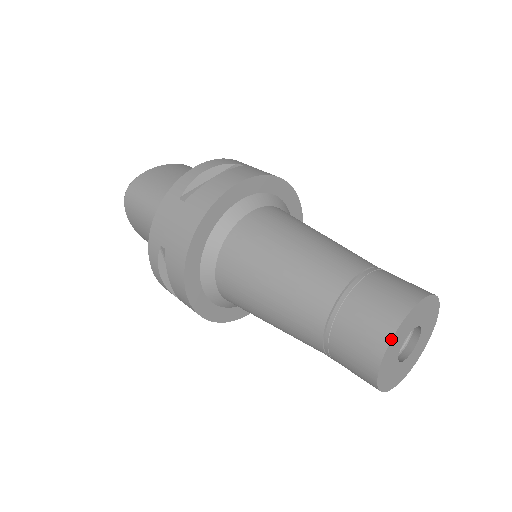
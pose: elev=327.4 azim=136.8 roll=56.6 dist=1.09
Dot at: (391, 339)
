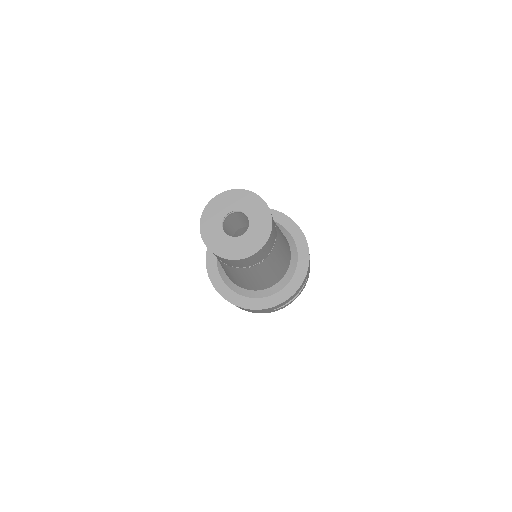
Dot at: (241, 189)
